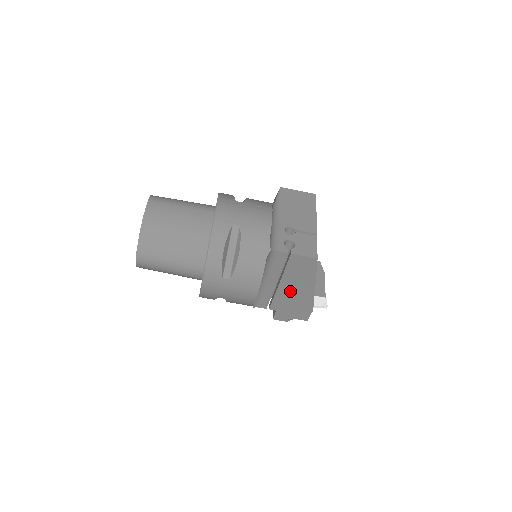
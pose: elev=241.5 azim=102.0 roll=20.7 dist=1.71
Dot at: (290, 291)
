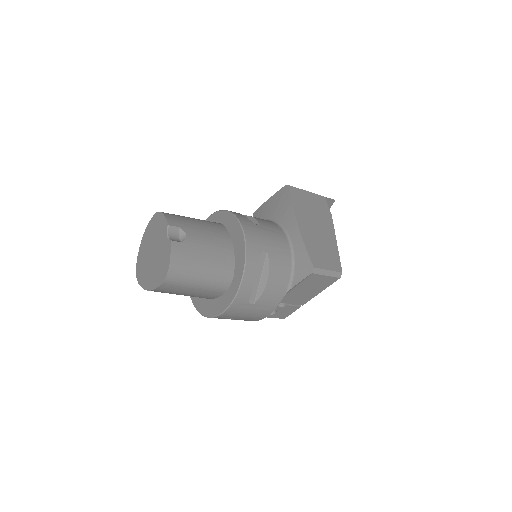
Dot at: occluded
